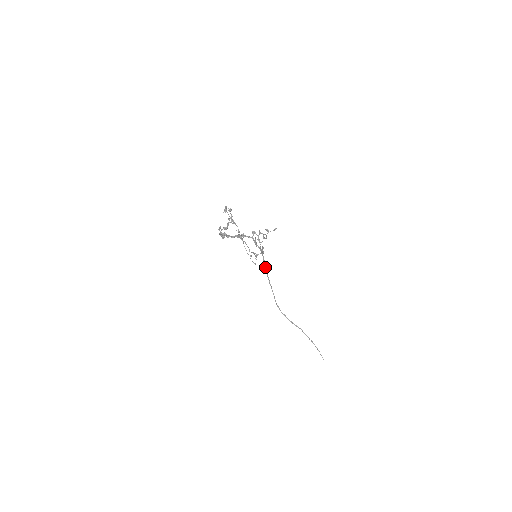
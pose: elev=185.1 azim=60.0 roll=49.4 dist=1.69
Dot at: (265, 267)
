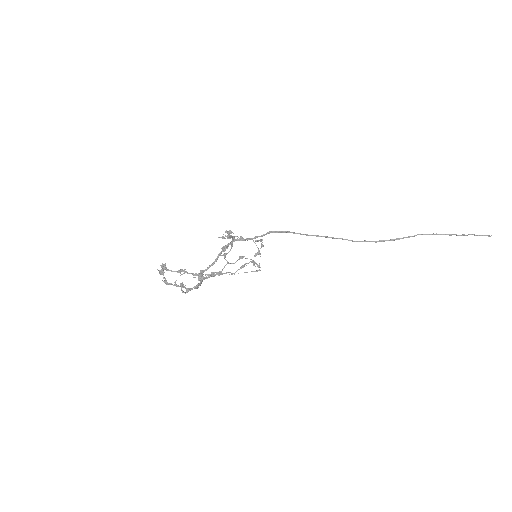
Dot at: occluded
